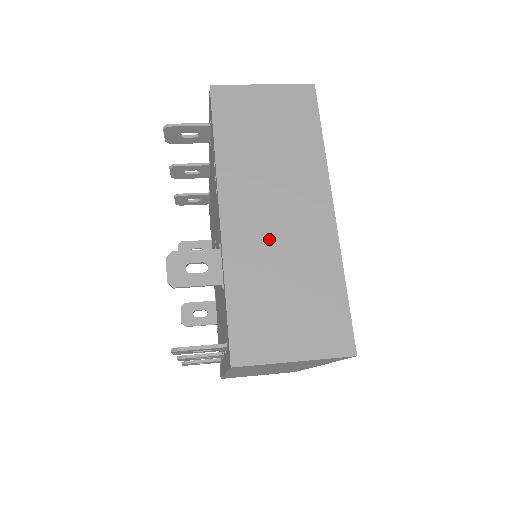
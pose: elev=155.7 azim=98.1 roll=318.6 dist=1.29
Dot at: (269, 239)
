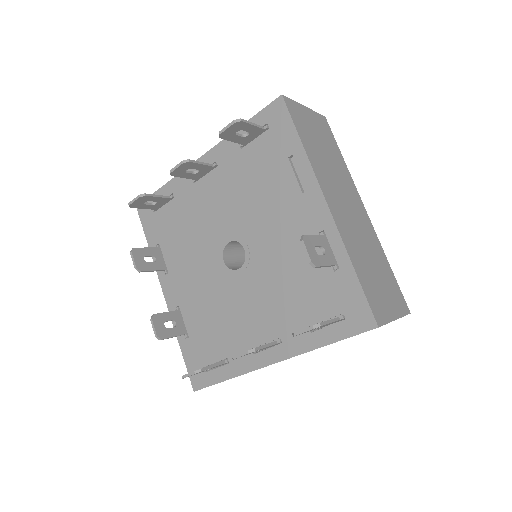
Dot at: (354, 229)
